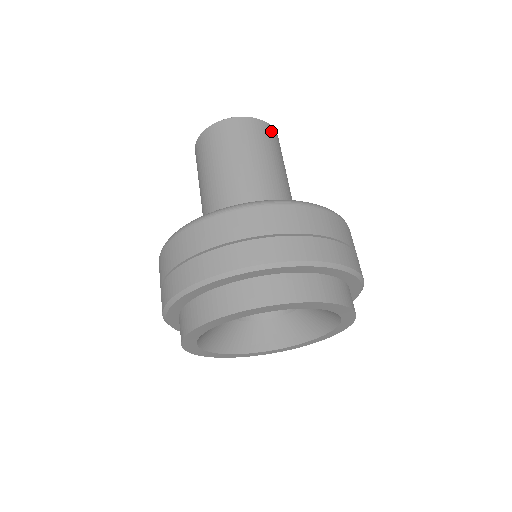
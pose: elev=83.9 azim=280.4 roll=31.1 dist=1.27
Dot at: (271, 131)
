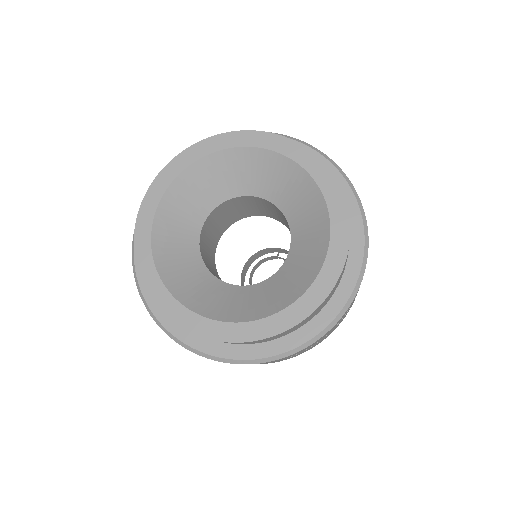
Dot at: occluded
